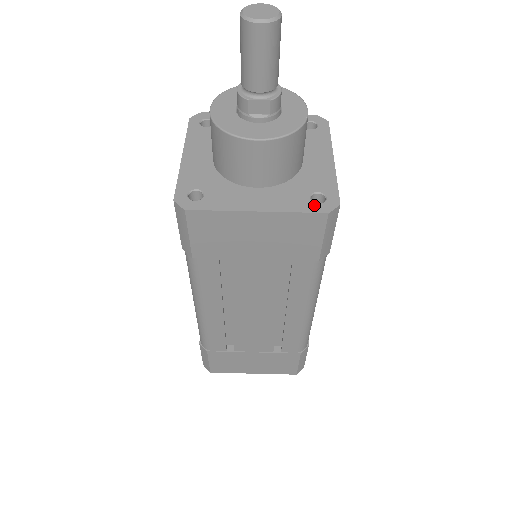
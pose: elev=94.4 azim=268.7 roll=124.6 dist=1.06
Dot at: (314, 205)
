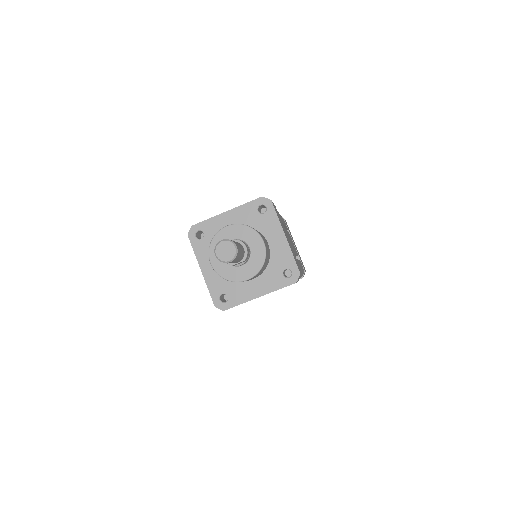
Dot at: (287, 280)
